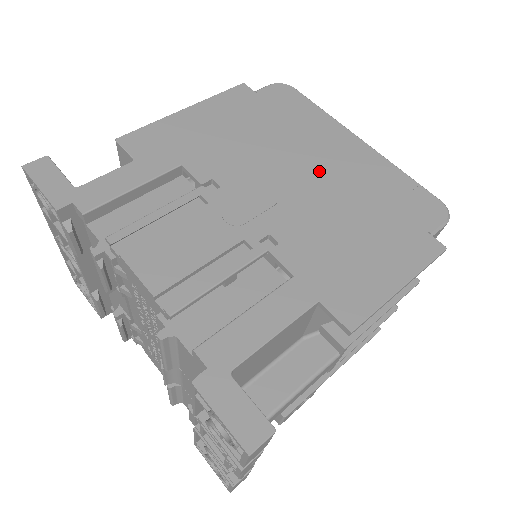
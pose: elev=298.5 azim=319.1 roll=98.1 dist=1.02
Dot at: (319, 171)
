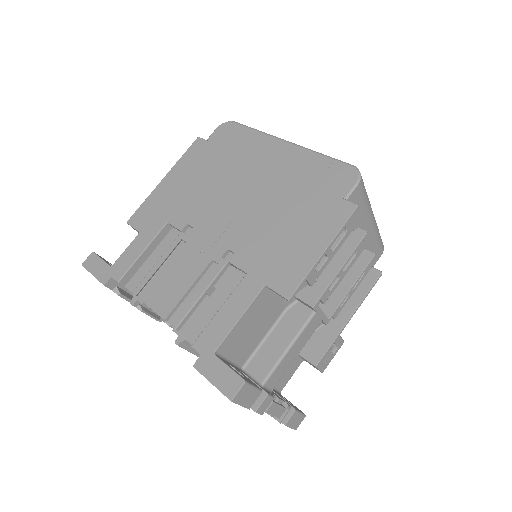
Dot at: (257, 184)
